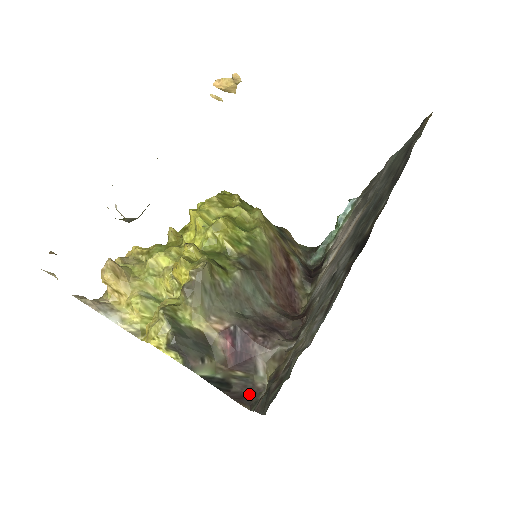
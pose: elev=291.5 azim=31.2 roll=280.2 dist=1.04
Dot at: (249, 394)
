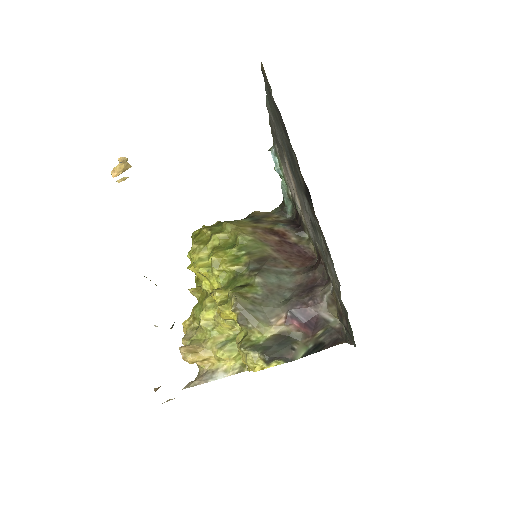
Dot at: (337, 336)
